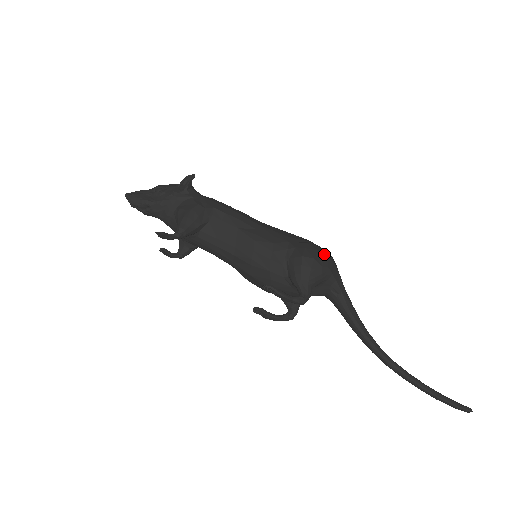
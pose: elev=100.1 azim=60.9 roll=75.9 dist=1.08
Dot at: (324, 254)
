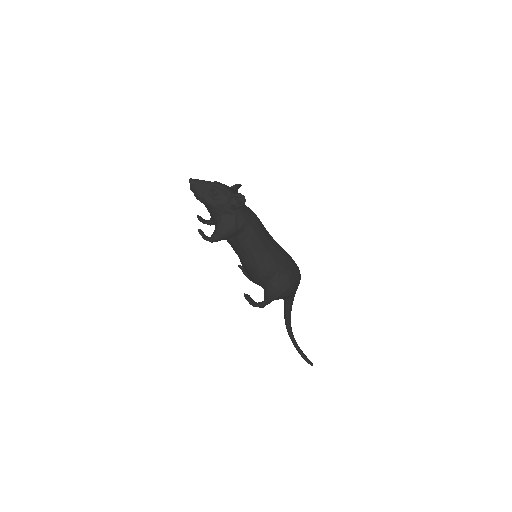
Dot at: (293, 287)
